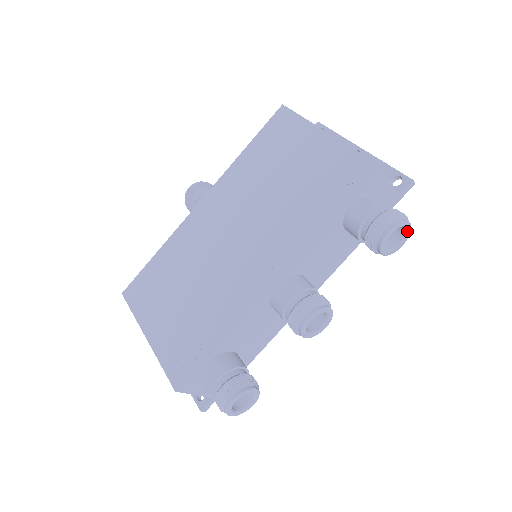
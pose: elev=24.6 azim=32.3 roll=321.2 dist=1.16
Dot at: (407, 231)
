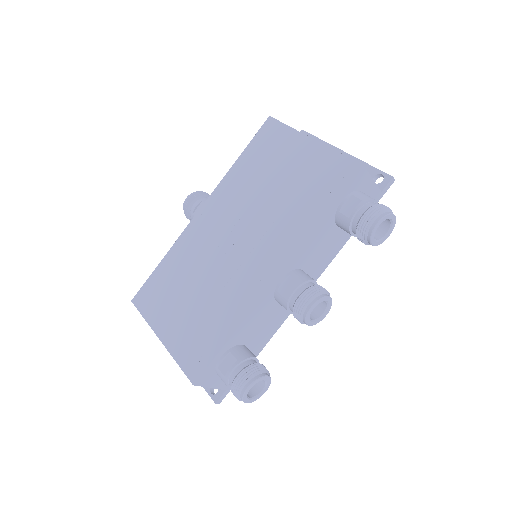
Dot at: (392, 223)
